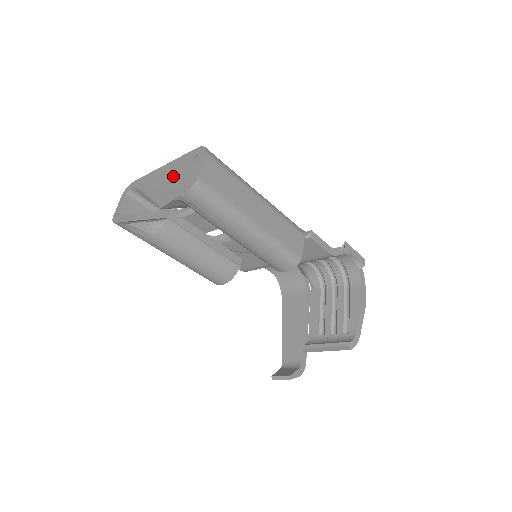
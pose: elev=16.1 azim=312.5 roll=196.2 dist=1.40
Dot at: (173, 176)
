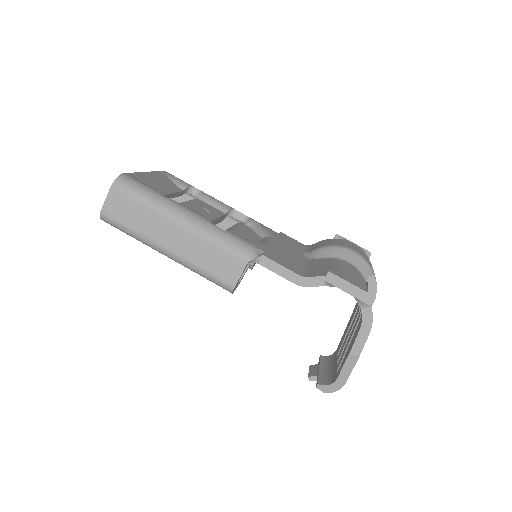
Dot at: occluded
